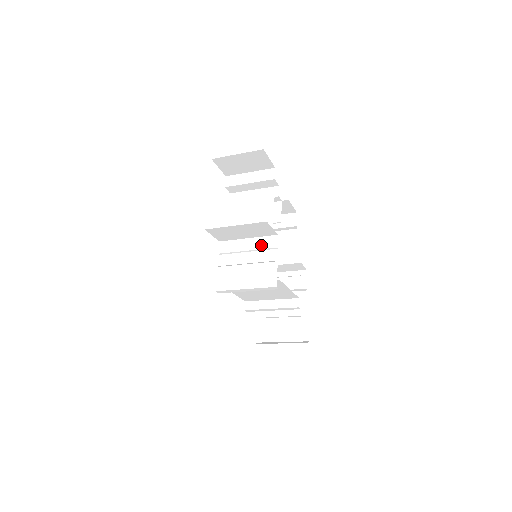
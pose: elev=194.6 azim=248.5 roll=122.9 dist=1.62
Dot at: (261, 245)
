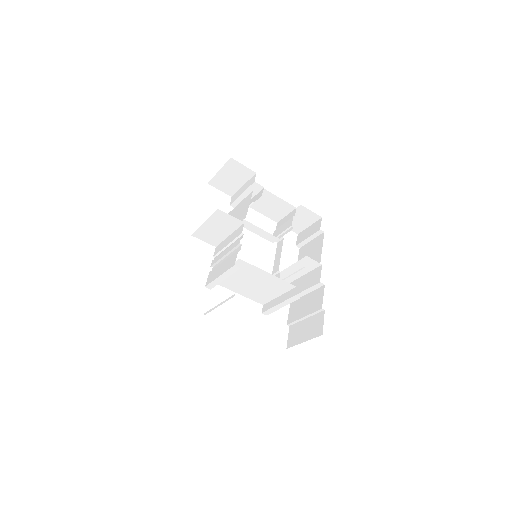
Dot at: (234, 236)
